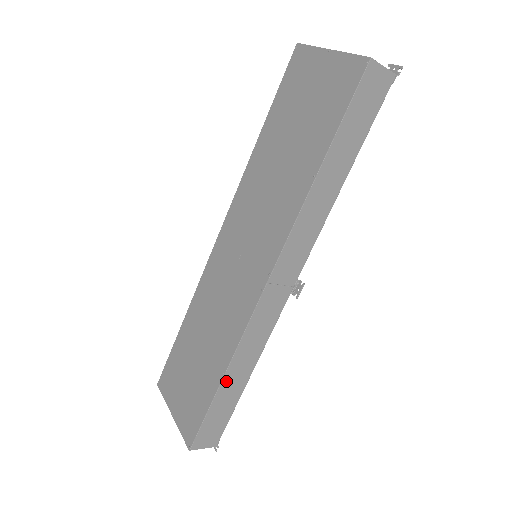
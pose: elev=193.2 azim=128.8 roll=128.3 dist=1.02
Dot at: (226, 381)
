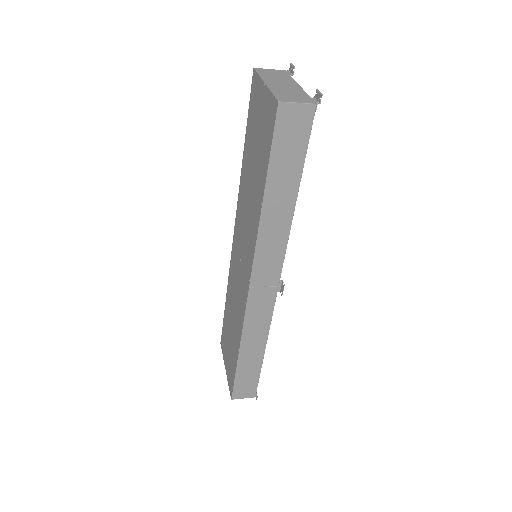
Dot at: (243, 355)
